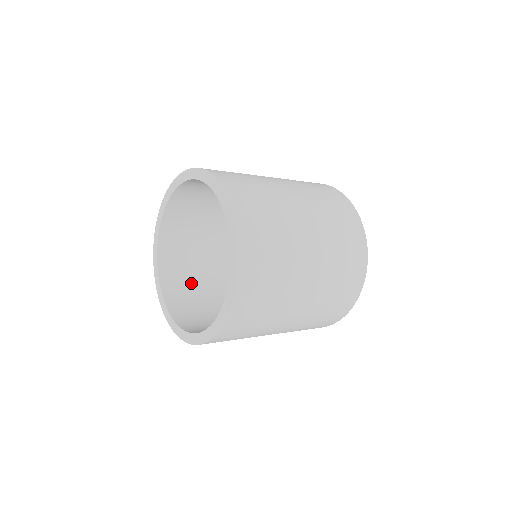
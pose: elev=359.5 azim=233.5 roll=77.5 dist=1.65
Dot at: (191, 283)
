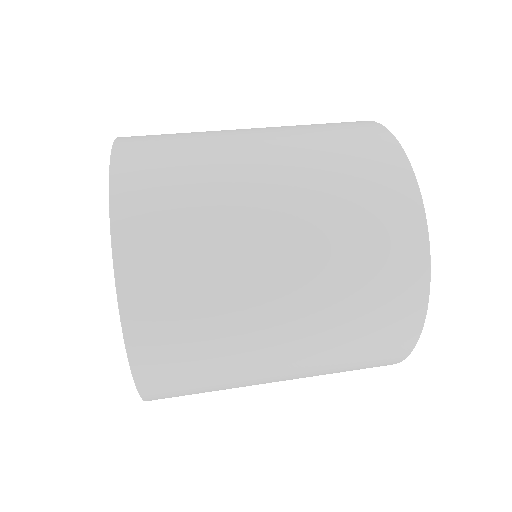
Dot at: occluded
